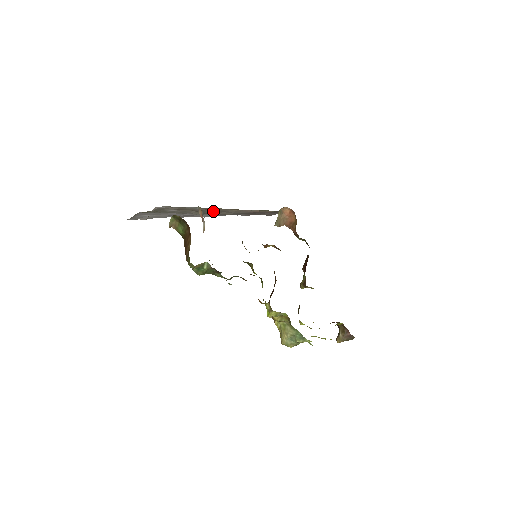
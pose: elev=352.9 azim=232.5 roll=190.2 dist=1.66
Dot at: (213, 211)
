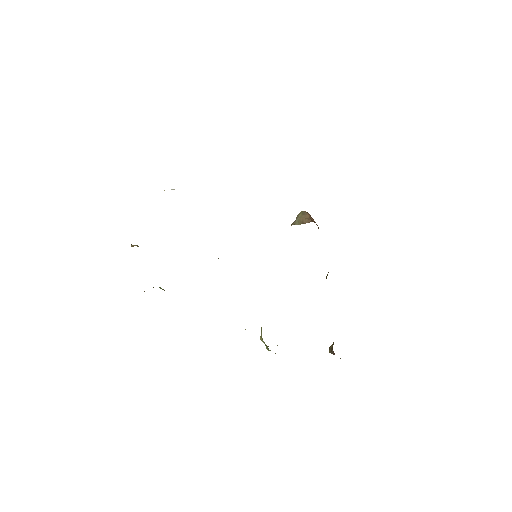
Dot at: occluded
